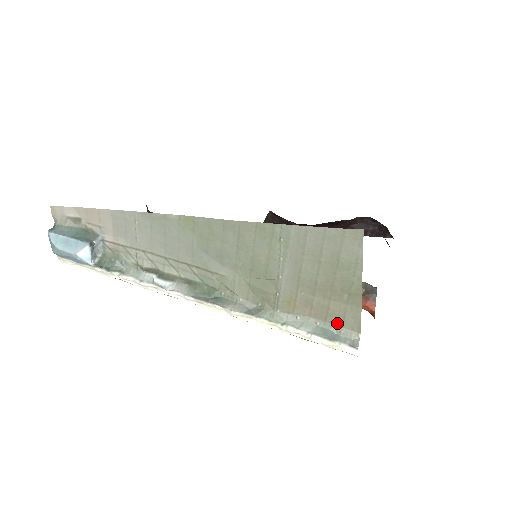
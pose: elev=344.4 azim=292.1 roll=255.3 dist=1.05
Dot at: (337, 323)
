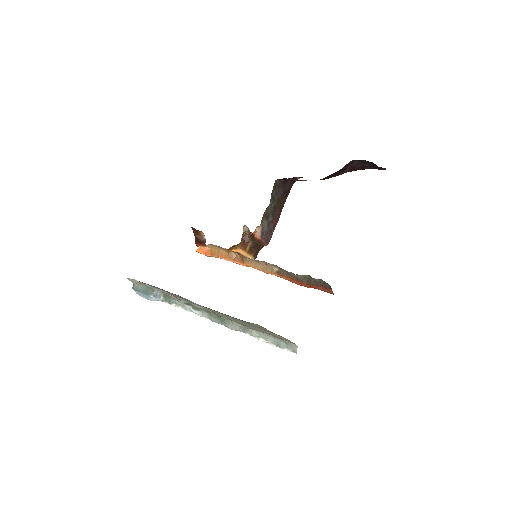
Dot at: (283, 340)
